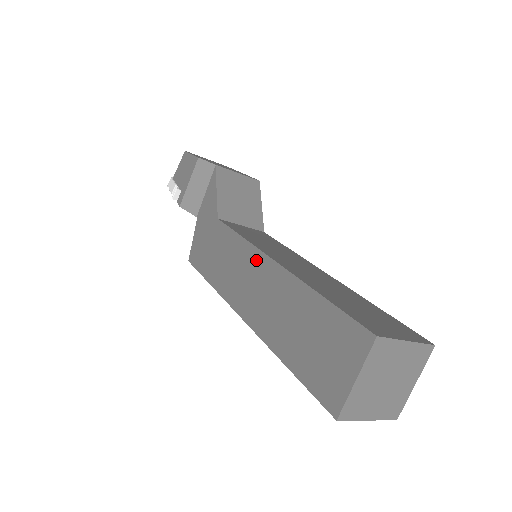
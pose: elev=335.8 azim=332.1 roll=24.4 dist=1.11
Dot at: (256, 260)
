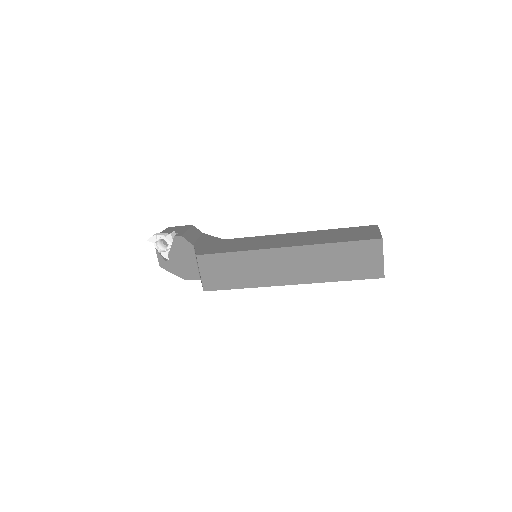
Dot at: (280, 236)
